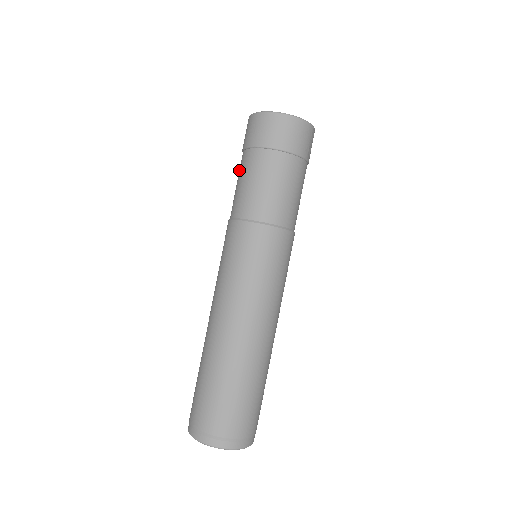
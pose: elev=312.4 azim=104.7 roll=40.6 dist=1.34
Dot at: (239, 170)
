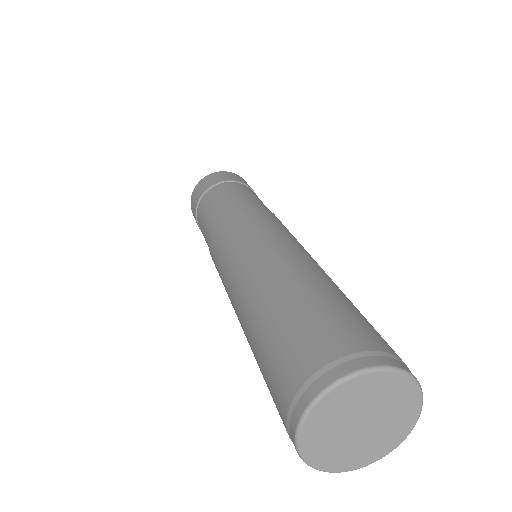
Dot at: (200, 214)
